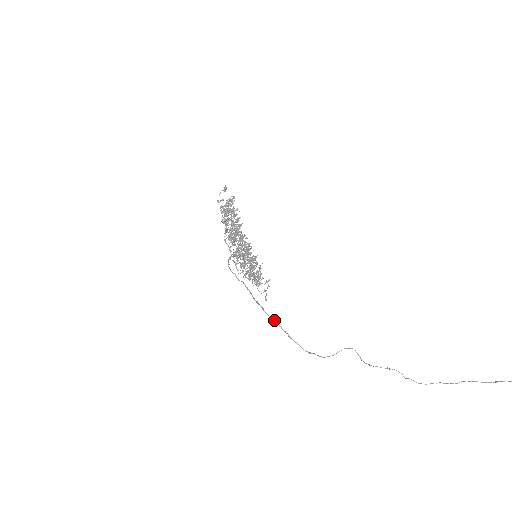
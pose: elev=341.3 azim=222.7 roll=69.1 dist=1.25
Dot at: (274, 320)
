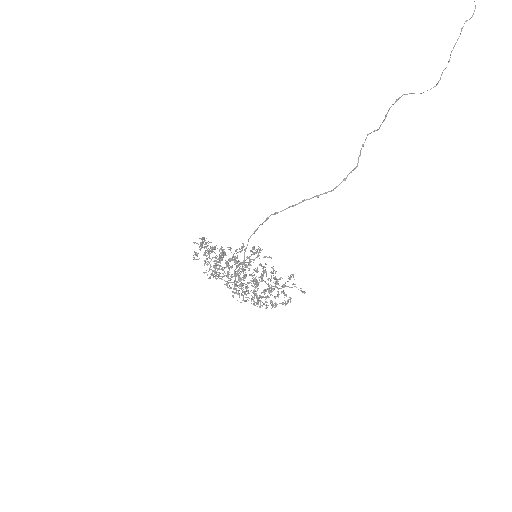
Dot at: (292, 206)
